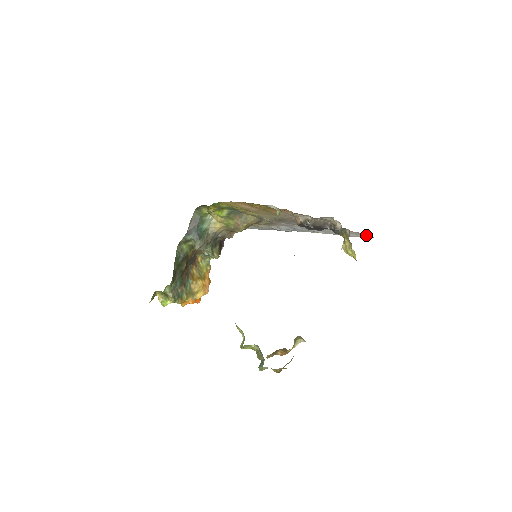
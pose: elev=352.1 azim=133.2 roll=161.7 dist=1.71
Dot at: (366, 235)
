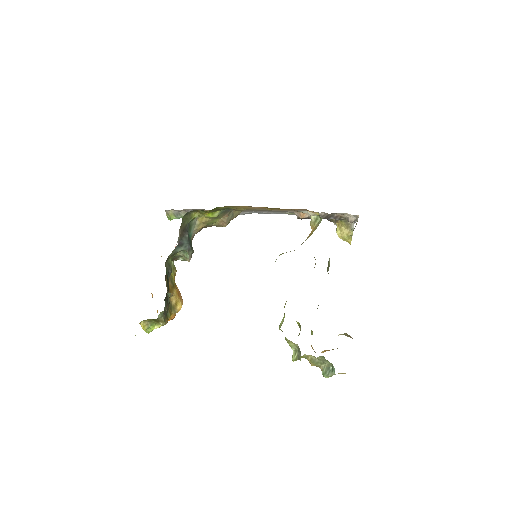
Dot at: occluded
